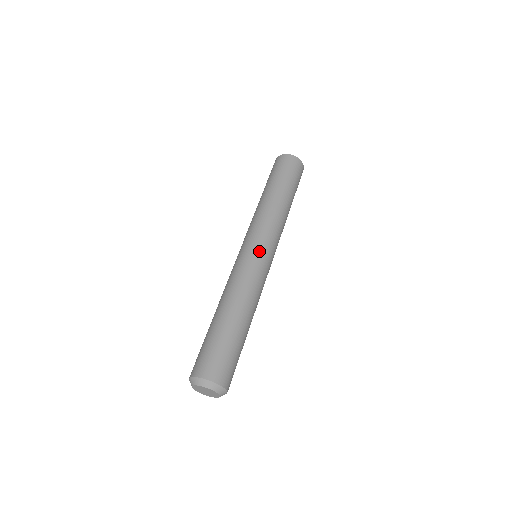
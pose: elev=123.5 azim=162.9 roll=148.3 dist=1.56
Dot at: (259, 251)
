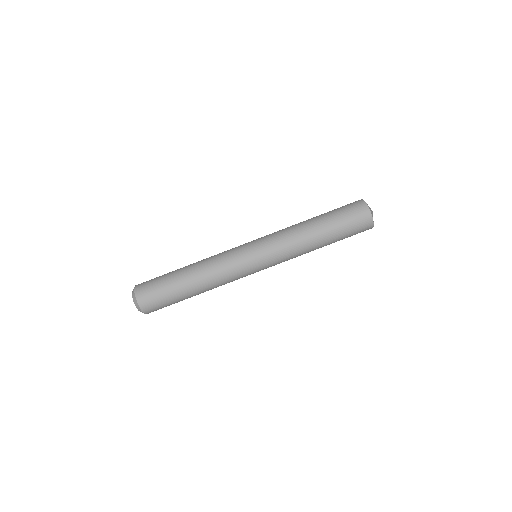
Dot at: (258, 271)
